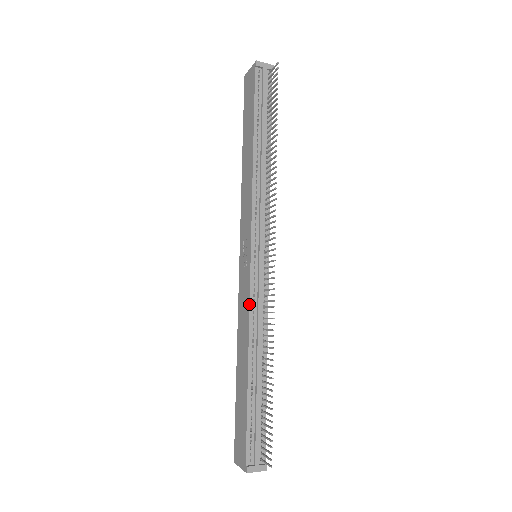
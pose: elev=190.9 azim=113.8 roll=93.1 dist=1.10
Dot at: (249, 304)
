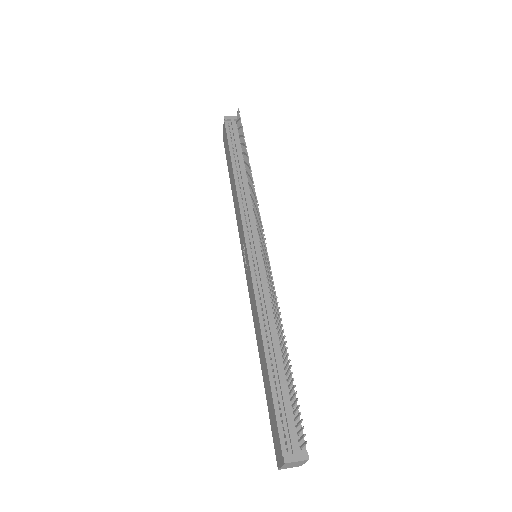
Dot at: (254, 292)
